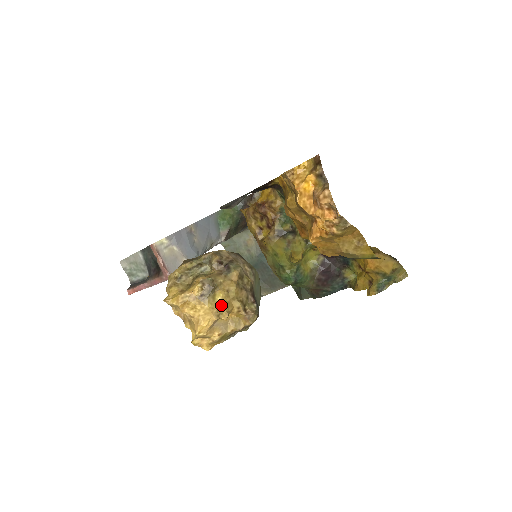
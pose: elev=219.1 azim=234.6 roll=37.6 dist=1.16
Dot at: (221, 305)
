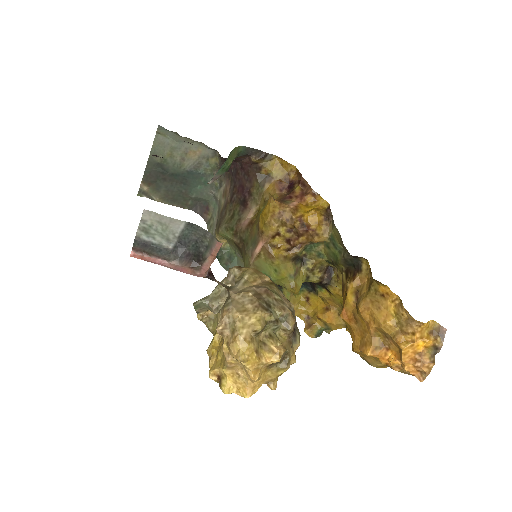
Dot at: occluded
